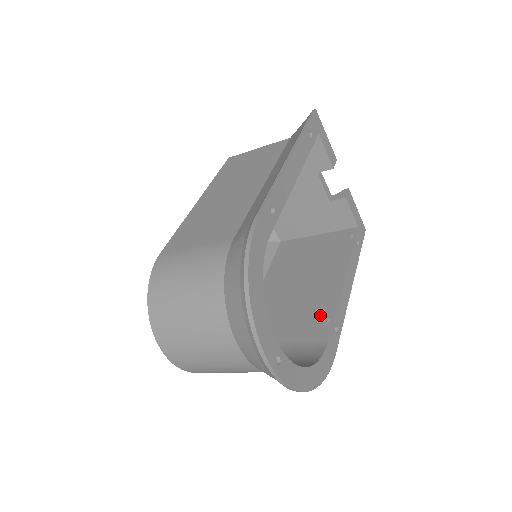
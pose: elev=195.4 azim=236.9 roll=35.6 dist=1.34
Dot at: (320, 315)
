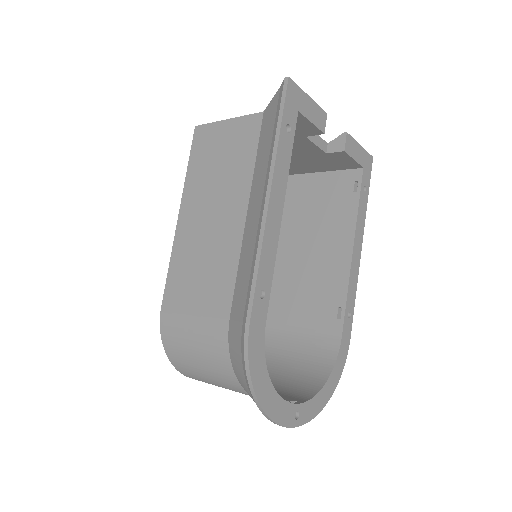
Dot at: (331, 301)
